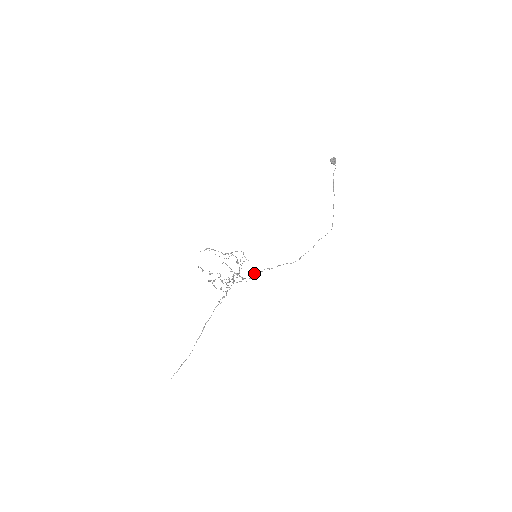
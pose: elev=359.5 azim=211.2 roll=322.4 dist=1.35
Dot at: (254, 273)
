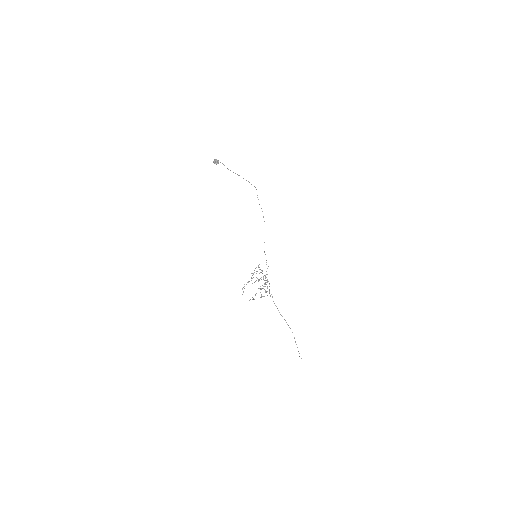
Dot at: occluded
